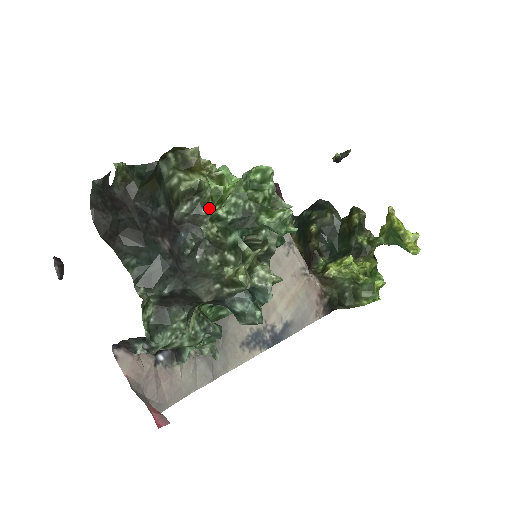
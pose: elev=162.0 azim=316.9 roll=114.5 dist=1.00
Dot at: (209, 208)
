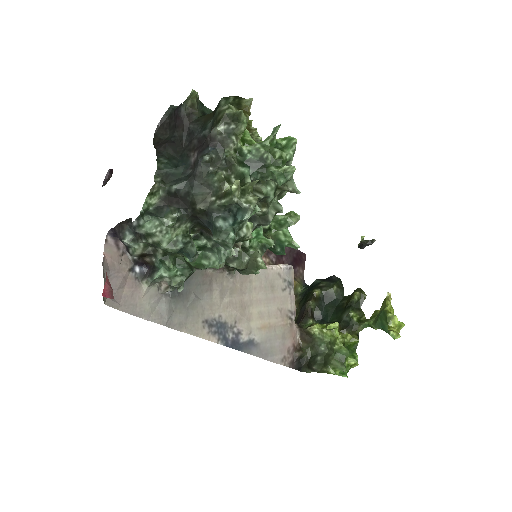
Dot at: (238, 141)
